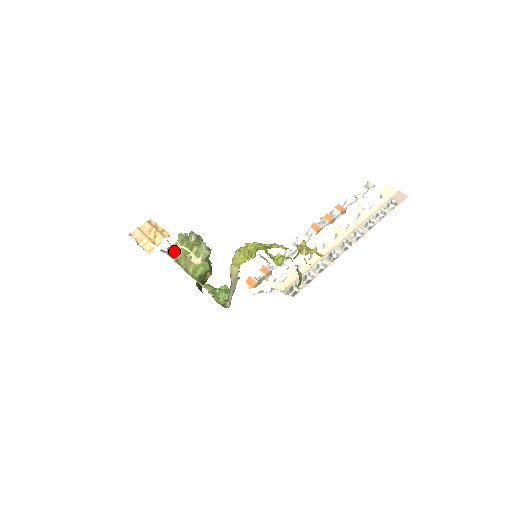
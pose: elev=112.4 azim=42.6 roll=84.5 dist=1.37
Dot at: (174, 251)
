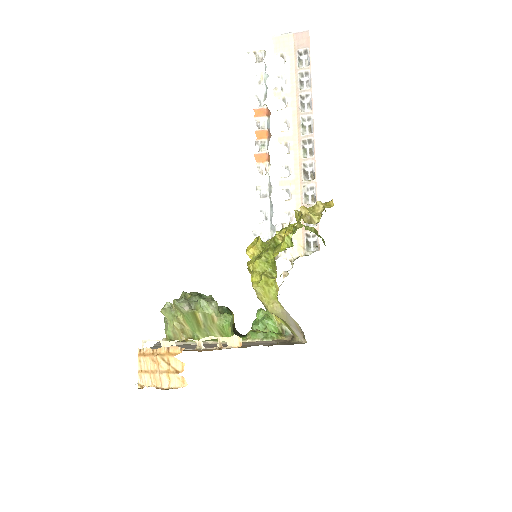
Dot at: (177, 332)
